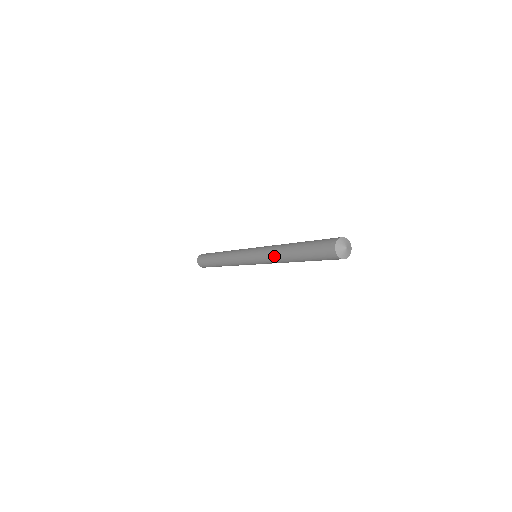
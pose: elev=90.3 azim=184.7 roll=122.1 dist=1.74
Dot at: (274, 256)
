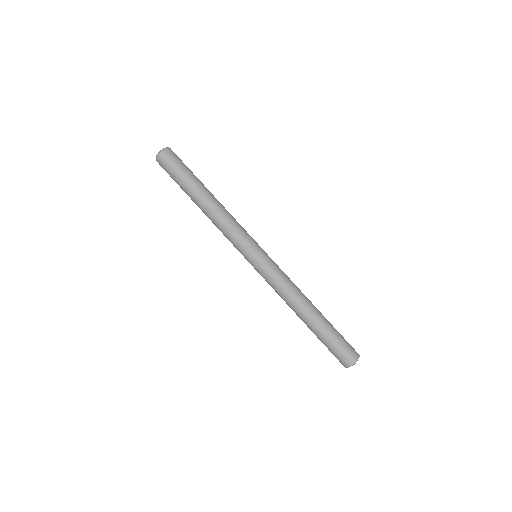
Dot at: (285, 298)
